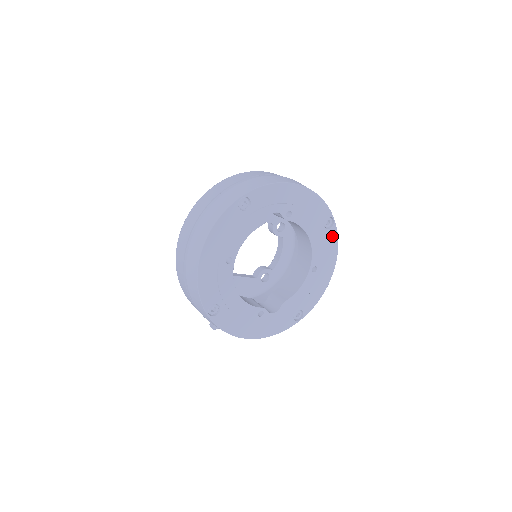
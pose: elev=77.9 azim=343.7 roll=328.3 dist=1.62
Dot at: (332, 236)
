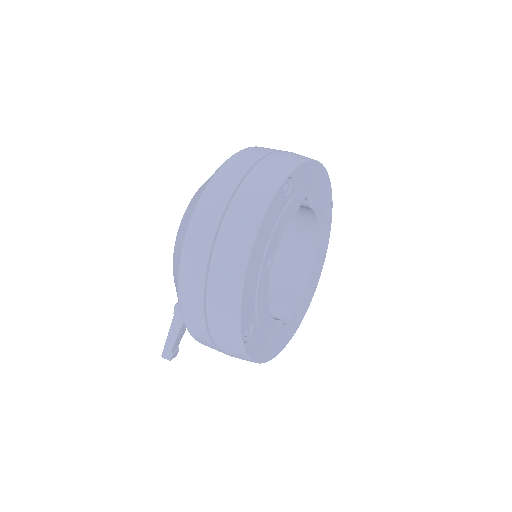
Dot at: (328, 225)
